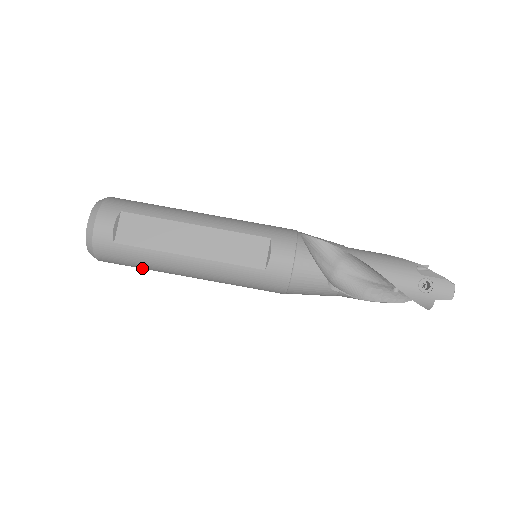
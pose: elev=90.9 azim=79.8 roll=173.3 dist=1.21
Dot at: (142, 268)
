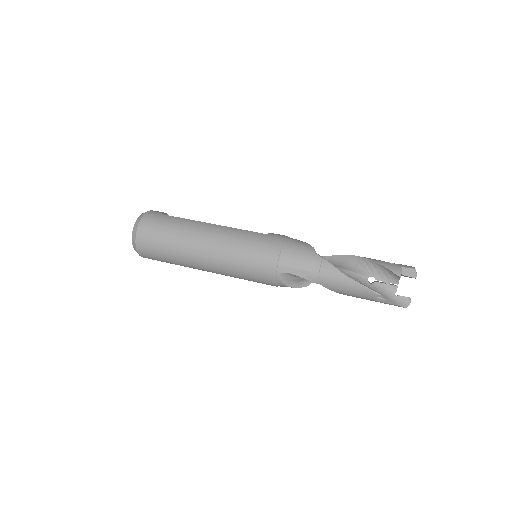
Dot at: (168, 236)
